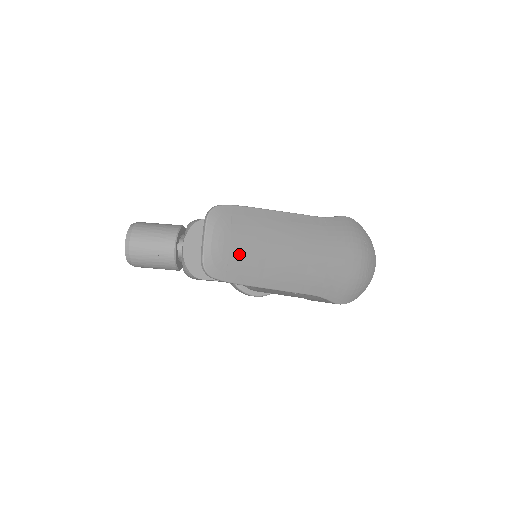
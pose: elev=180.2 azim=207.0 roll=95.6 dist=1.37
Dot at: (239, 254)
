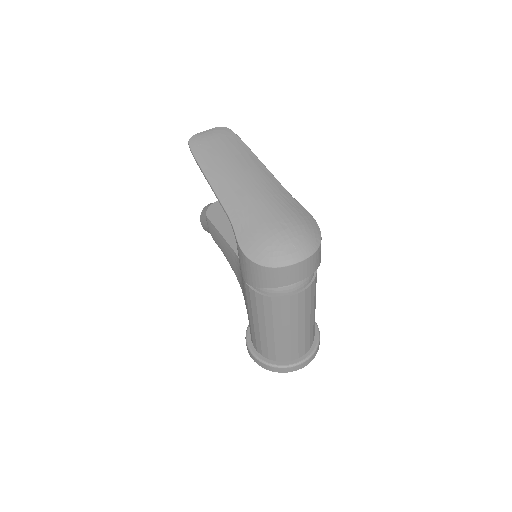
Dot at: (211, 146)
